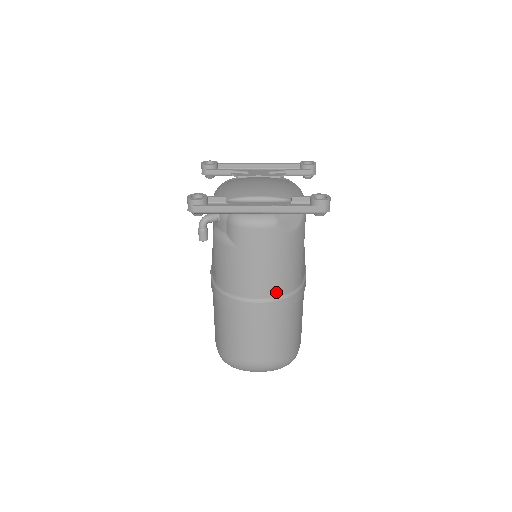
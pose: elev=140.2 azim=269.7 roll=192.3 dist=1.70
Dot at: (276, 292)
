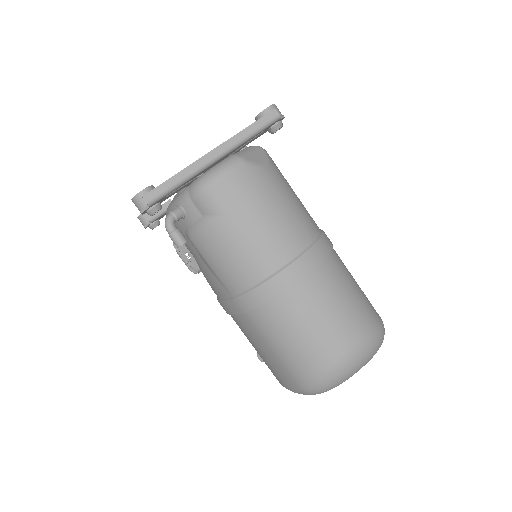
Dot at: (301, 241)
